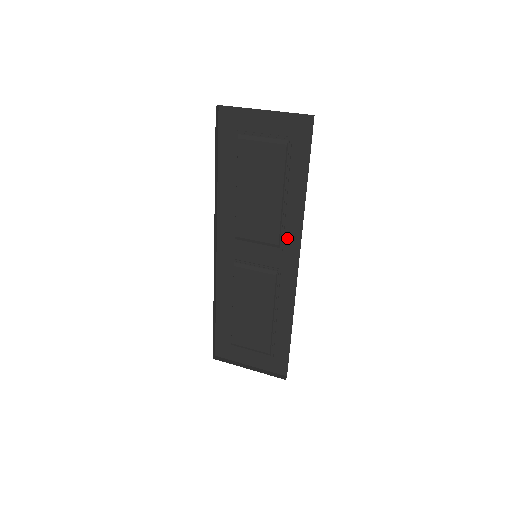
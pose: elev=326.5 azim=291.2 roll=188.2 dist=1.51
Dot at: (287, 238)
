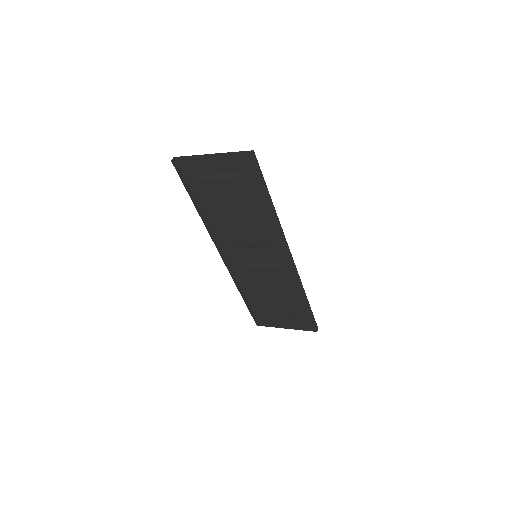
Dot at: (274, 240)
